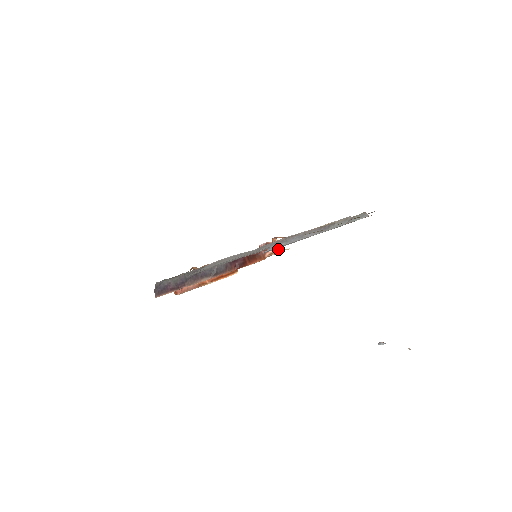
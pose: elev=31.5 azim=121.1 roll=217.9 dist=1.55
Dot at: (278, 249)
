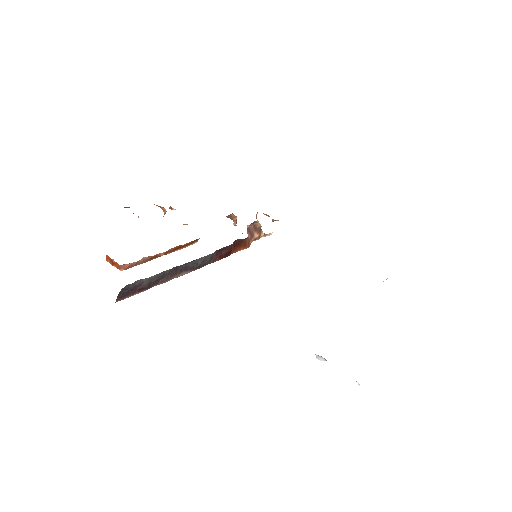
Dot at: (263, 233)
